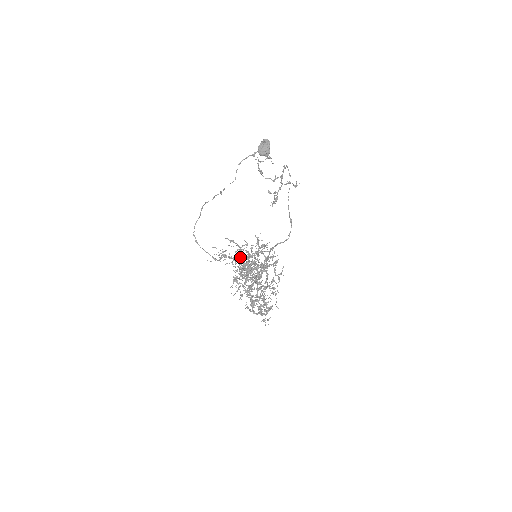
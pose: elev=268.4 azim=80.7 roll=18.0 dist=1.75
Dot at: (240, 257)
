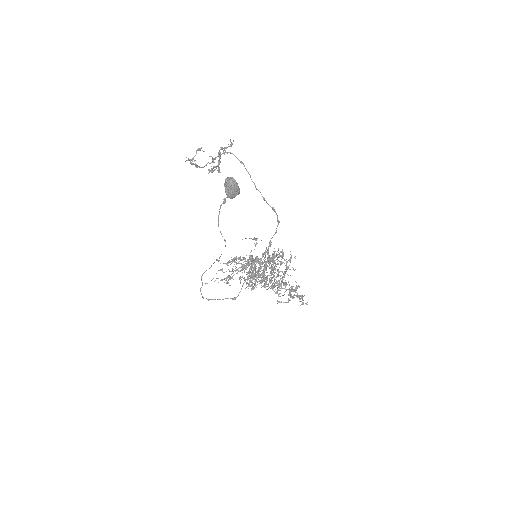
Dot at: (233, 258)
